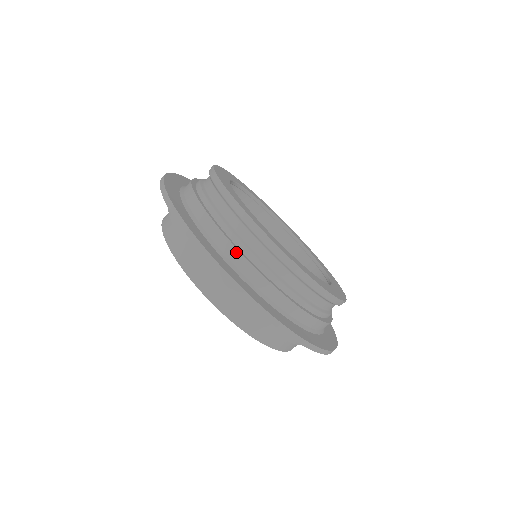
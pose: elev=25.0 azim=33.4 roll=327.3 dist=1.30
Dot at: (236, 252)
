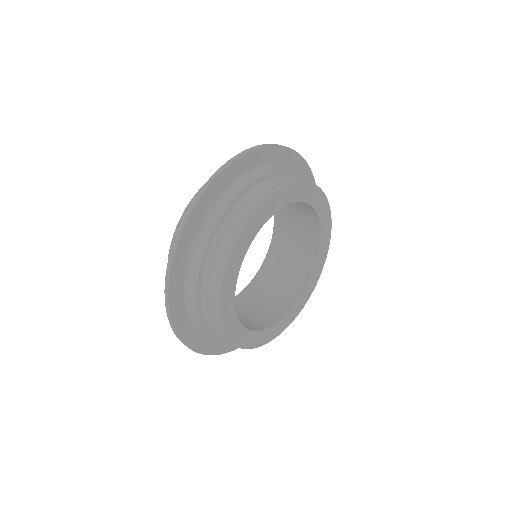
Dot at: (206, 333)
